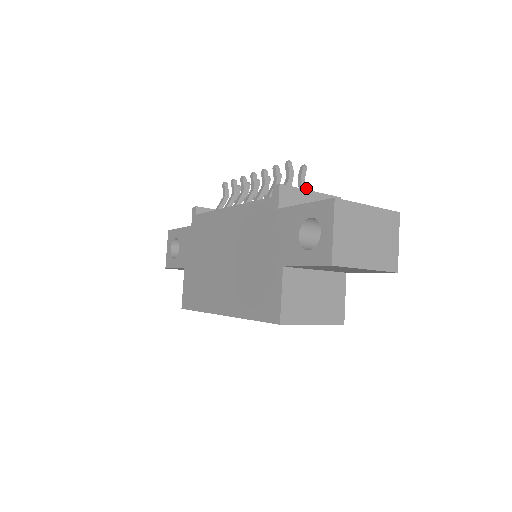
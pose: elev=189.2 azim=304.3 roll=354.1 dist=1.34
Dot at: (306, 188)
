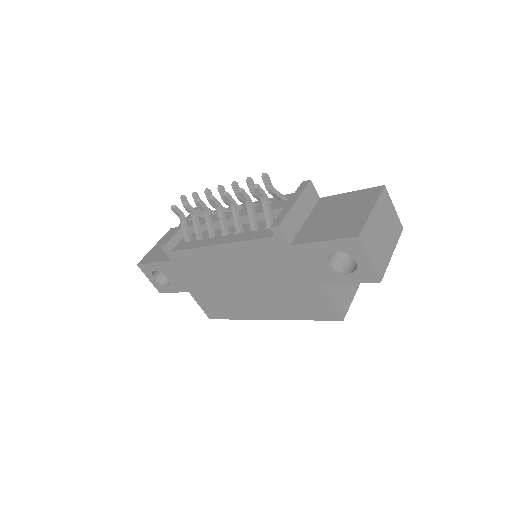
Dot at: (278, 191)
